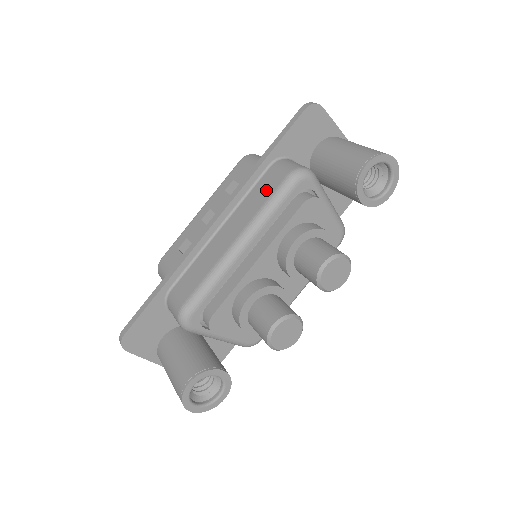
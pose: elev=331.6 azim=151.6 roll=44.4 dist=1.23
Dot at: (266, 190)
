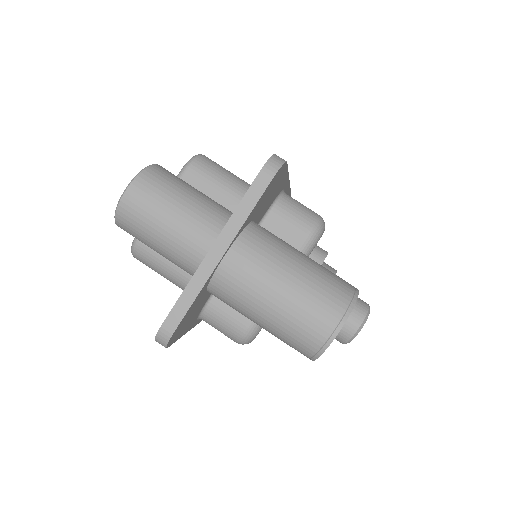
Dot at: occluded
